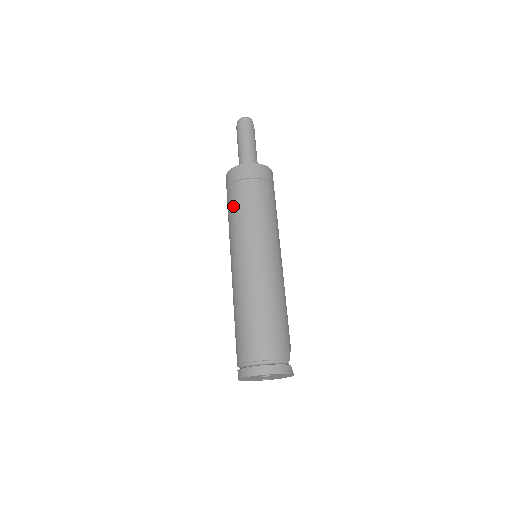
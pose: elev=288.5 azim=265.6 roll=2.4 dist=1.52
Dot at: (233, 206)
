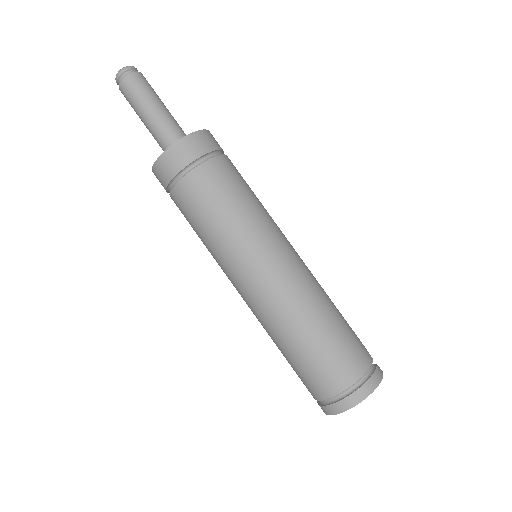
Dot at: (195, 210)
